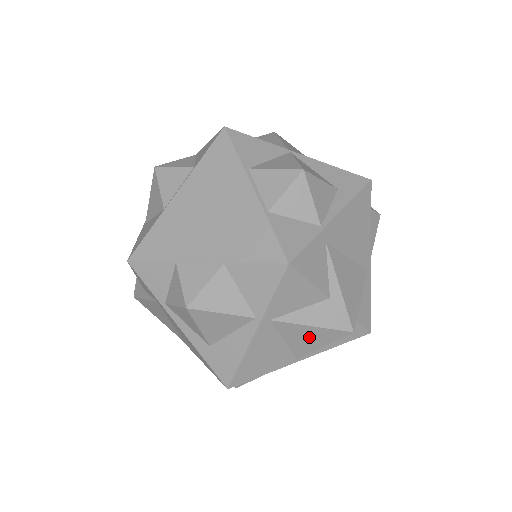
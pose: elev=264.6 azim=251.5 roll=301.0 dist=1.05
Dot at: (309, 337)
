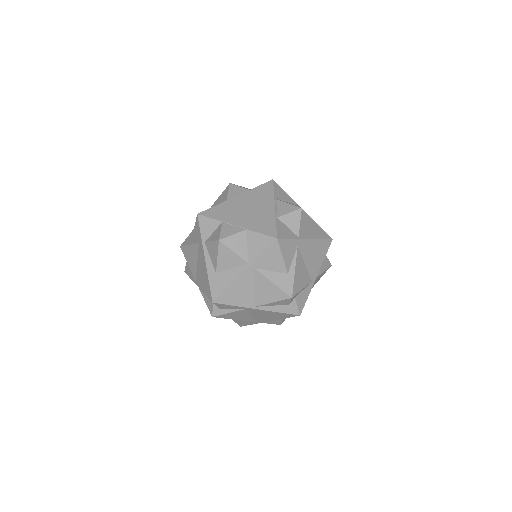
Dot at: (268, 291)
